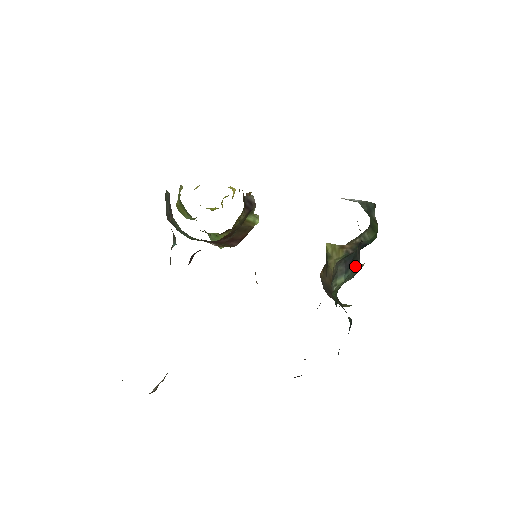
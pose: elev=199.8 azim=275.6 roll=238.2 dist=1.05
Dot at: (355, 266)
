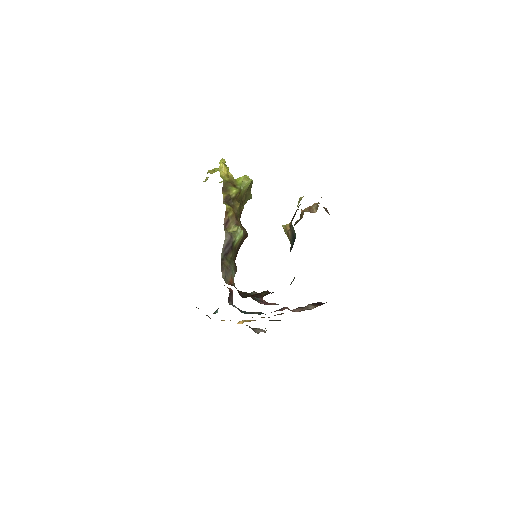
Dot at: occluded
